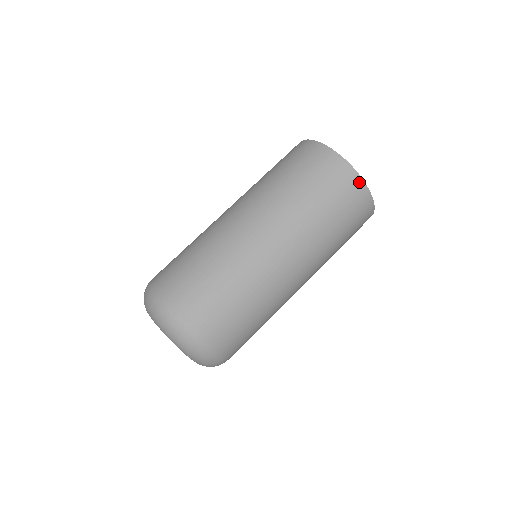
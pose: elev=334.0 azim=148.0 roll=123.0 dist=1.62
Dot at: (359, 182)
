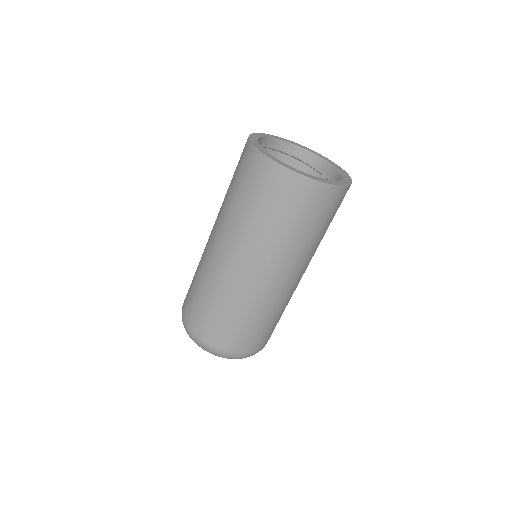
Dot at: (303, 181)
